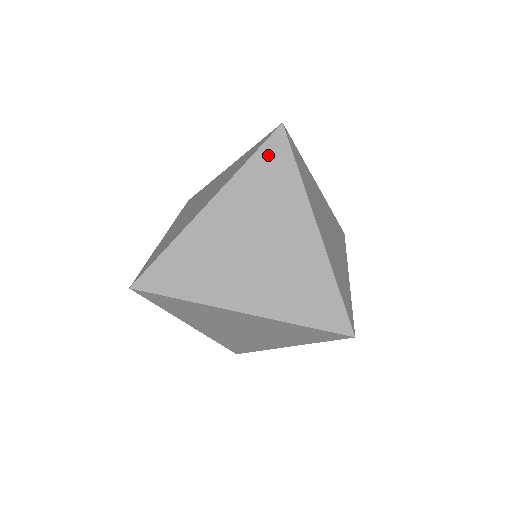
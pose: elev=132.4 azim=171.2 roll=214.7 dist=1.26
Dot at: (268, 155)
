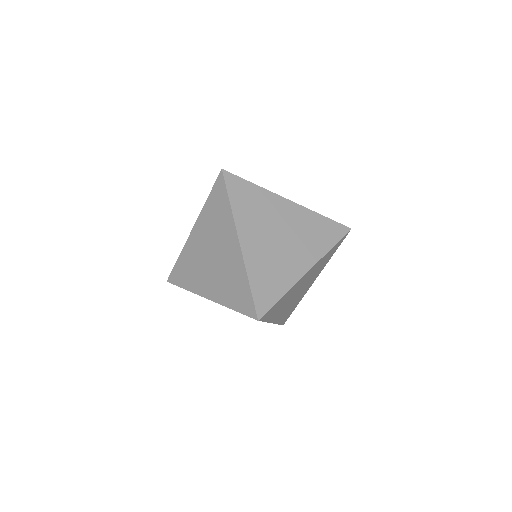
Dot at: (216, 193)
